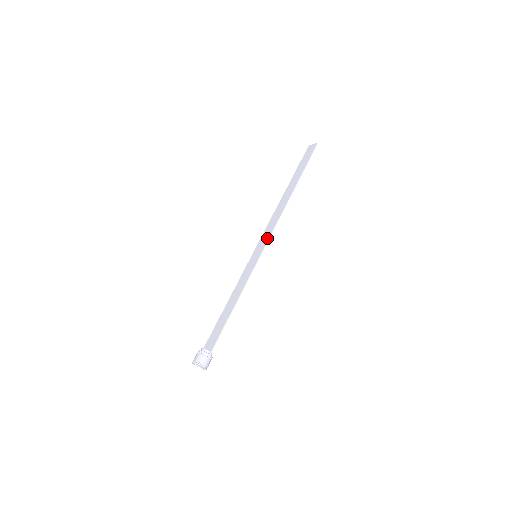
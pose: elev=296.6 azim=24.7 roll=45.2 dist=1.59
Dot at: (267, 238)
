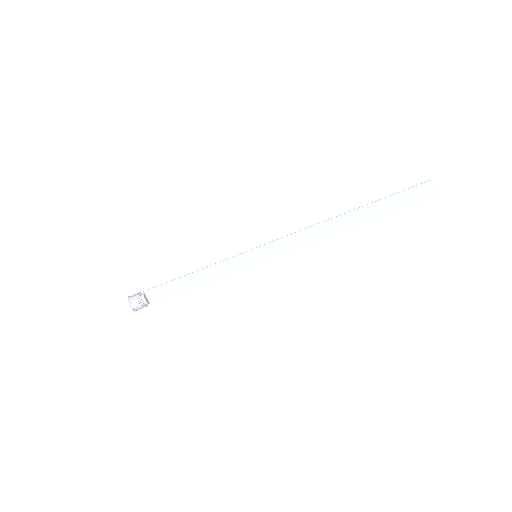
Dot at: (281, 252)
